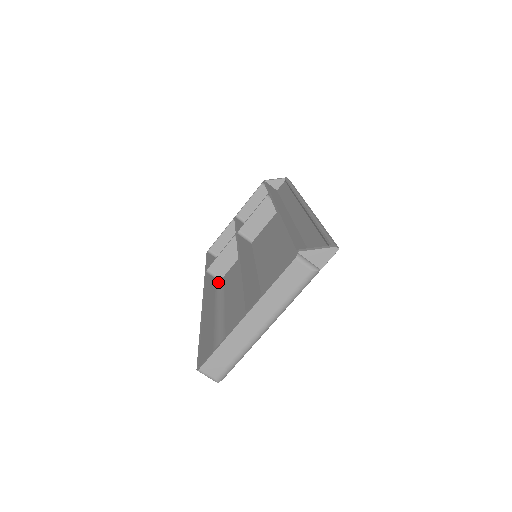
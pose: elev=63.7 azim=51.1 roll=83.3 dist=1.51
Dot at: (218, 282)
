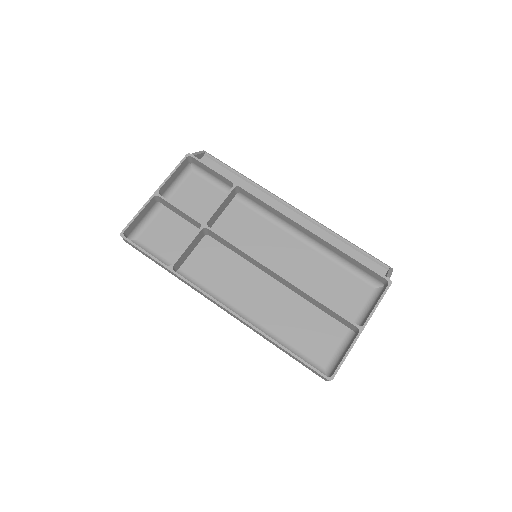
Dot at: occluded
